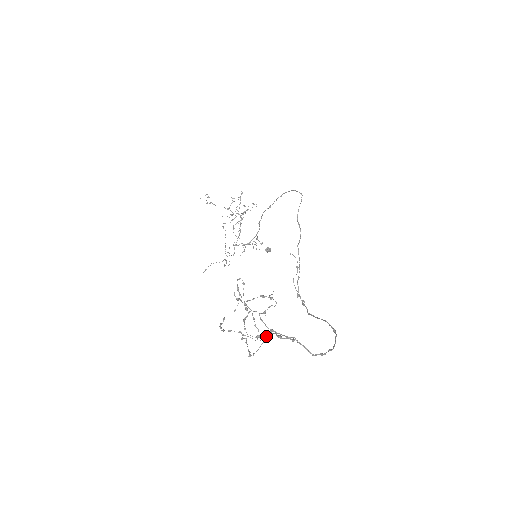
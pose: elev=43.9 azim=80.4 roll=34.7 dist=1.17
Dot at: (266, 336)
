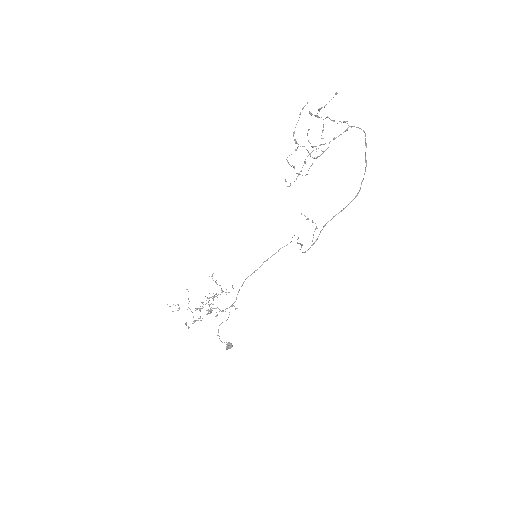
Dot at: (318, 156)
